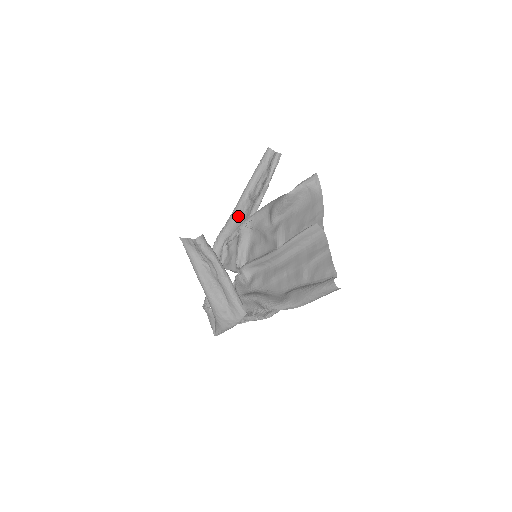
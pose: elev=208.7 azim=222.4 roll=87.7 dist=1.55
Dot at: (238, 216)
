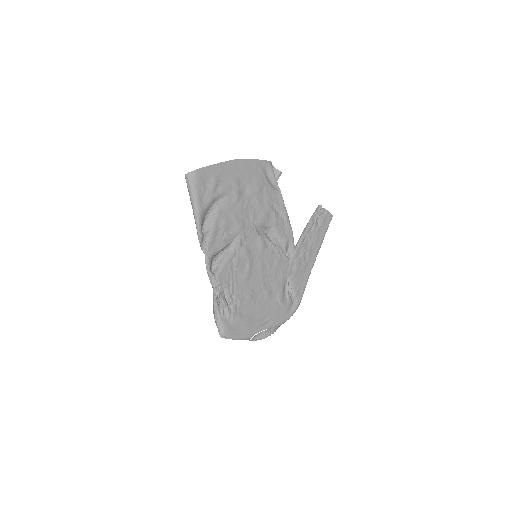
Dot at: (304, 270)
